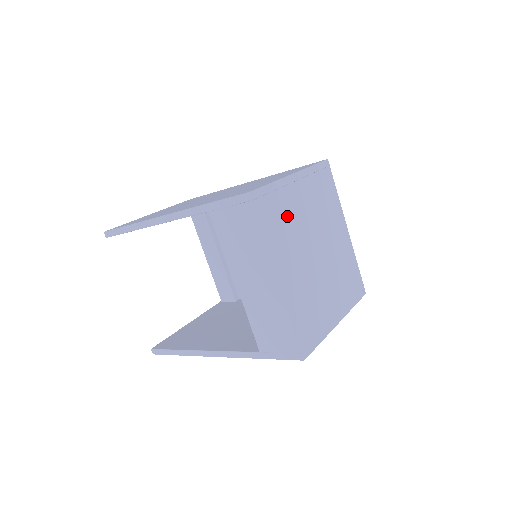
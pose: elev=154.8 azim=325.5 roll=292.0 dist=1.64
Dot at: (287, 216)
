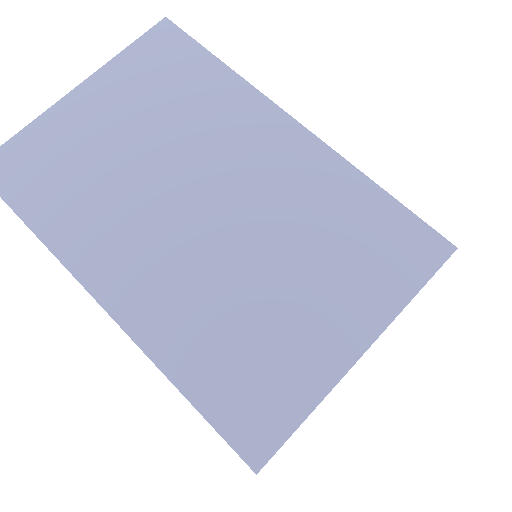
Dot at: occluded
